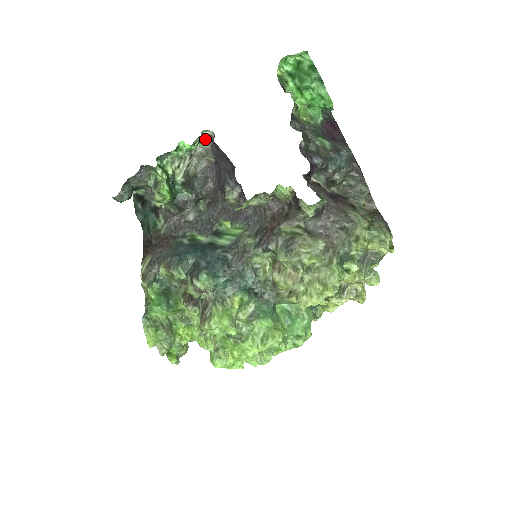
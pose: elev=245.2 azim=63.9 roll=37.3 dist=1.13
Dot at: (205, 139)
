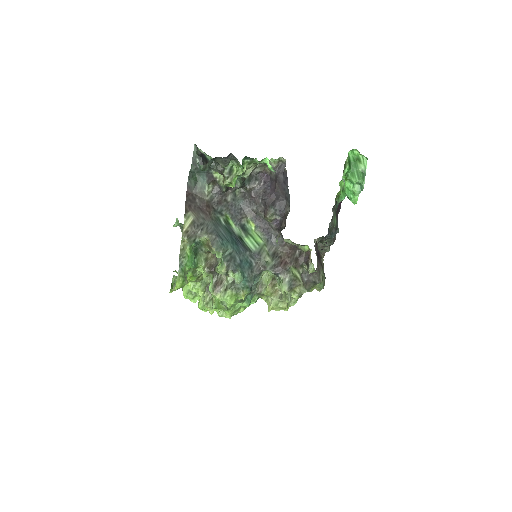
Dot at: (278, 160)
